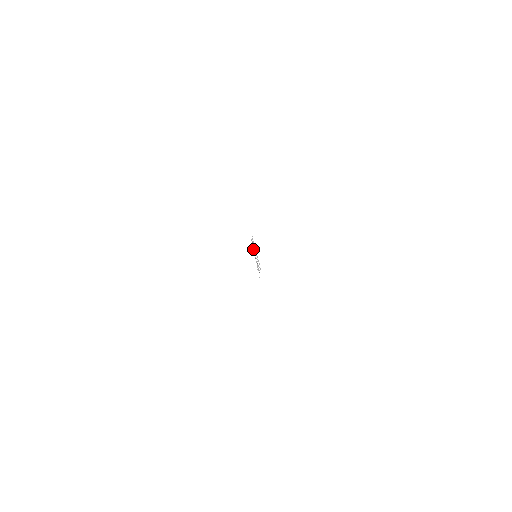
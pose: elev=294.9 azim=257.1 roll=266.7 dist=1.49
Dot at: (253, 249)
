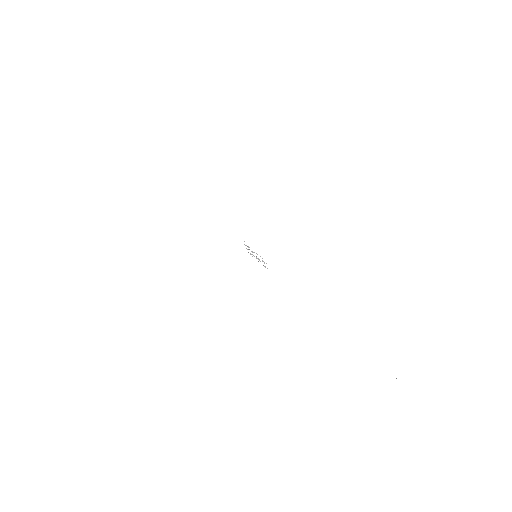
Dot at: (250, 253)
